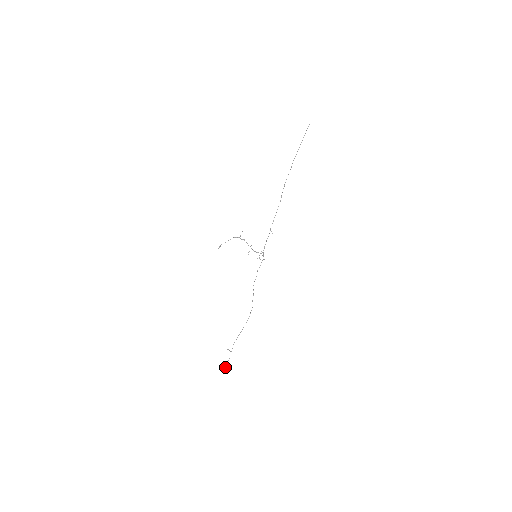
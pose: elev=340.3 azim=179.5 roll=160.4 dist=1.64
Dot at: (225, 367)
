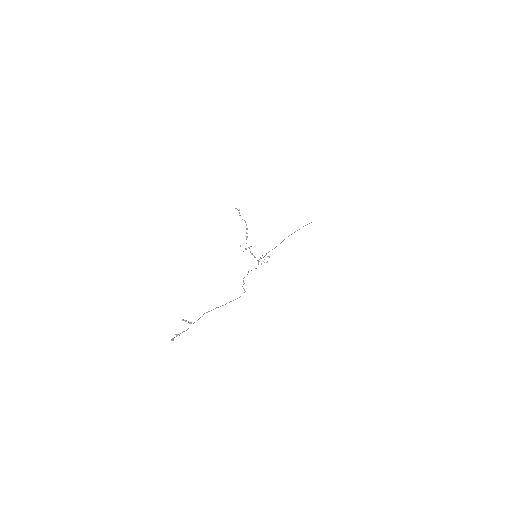
Dot at: occluded
